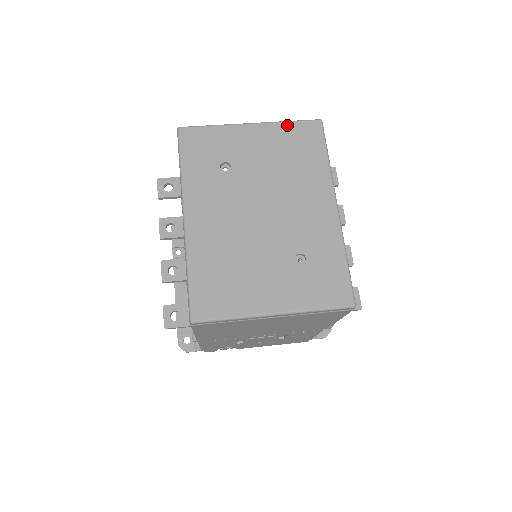
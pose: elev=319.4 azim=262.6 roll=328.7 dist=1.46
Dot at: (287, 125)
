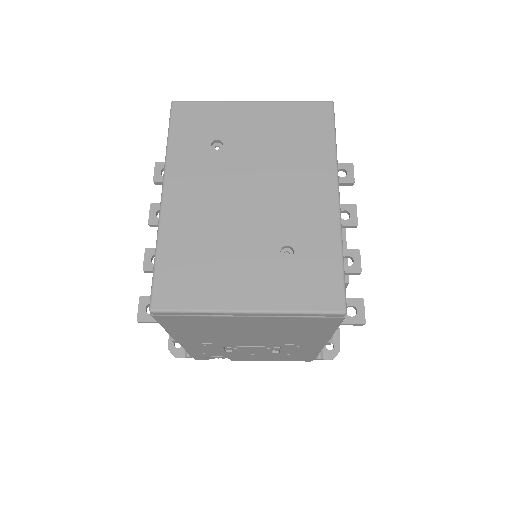
Dot at: (292, 105)
